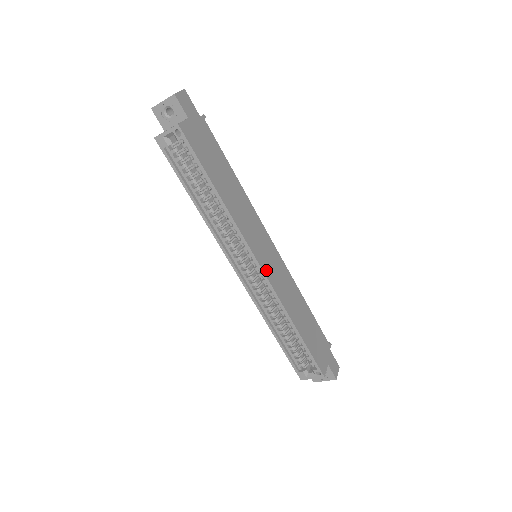
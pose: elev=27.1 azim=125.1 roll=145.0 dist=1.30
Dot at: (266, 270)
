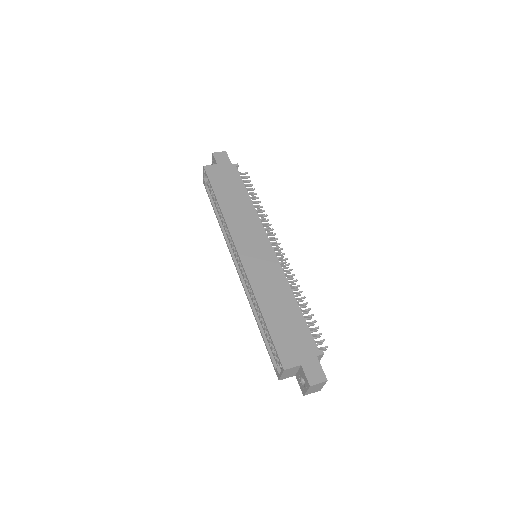
Dot at: (245, 258)
